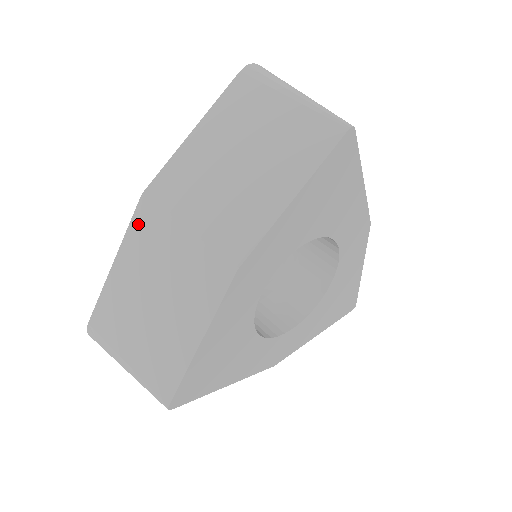
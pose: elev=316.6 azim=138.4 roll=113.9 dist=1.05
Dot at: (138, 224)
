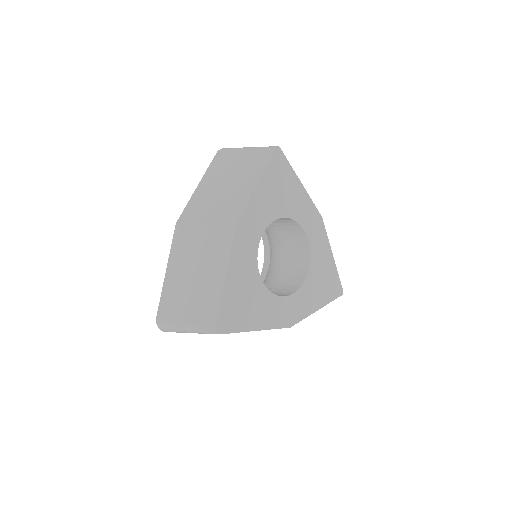
Dot at: (177, 240)
